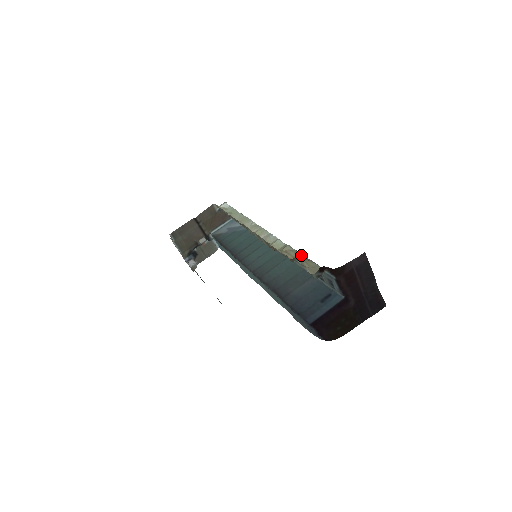
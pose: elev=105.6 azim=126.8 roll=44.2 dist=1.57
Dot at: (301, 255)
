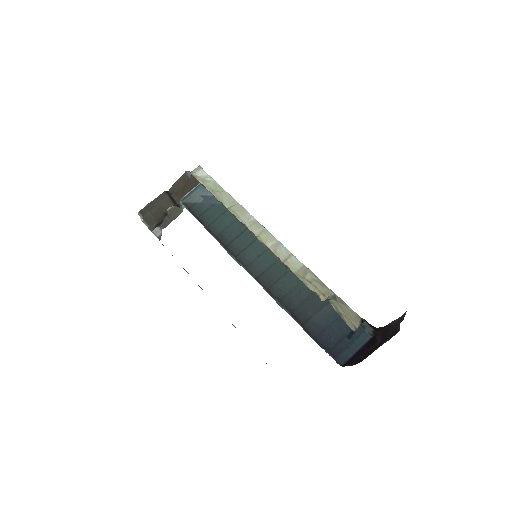
Dot at: (328, 289)
